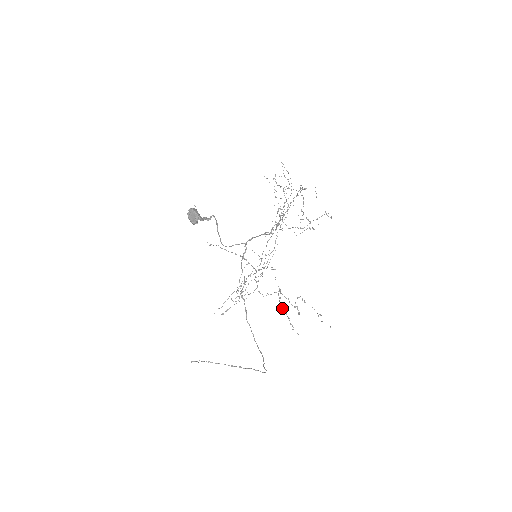
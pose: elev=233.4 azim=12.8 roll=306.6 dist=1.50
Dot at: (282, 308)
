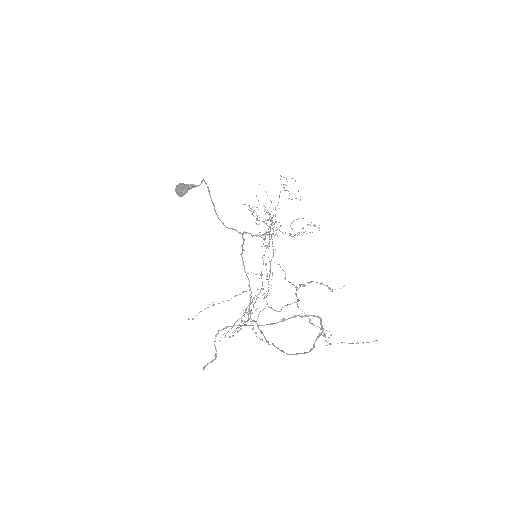
Dot at: (308, 282)
